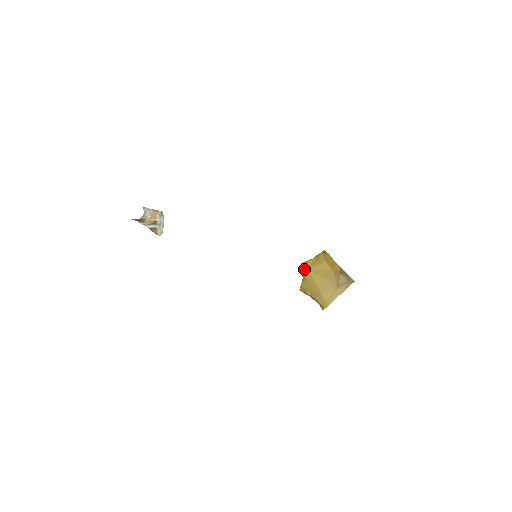
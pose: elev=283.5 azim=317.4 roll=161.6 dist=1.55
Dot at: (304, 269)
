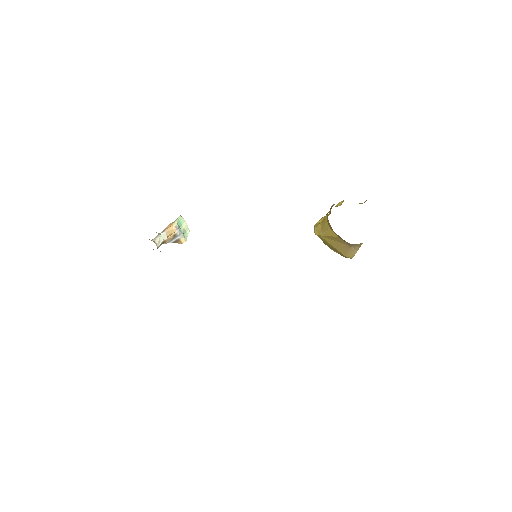
Dot at: (316, 234)
